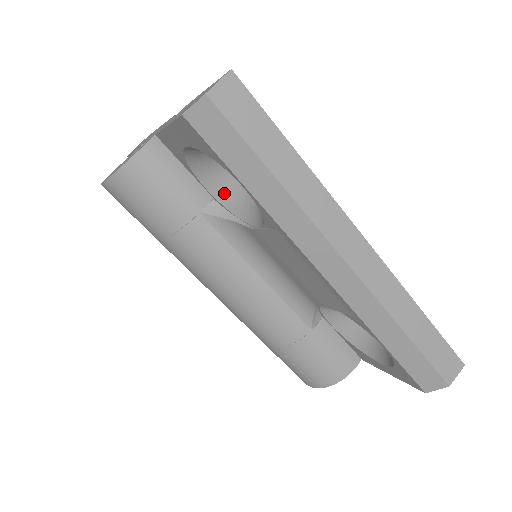
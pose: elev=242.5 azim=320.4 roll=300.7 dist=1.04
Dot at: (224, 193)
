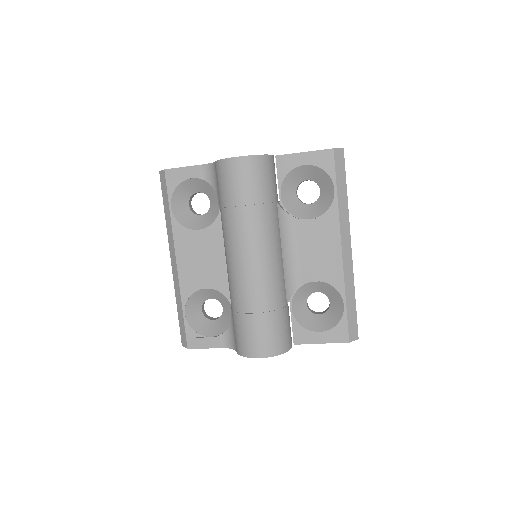
Dot at: (287, 201)
